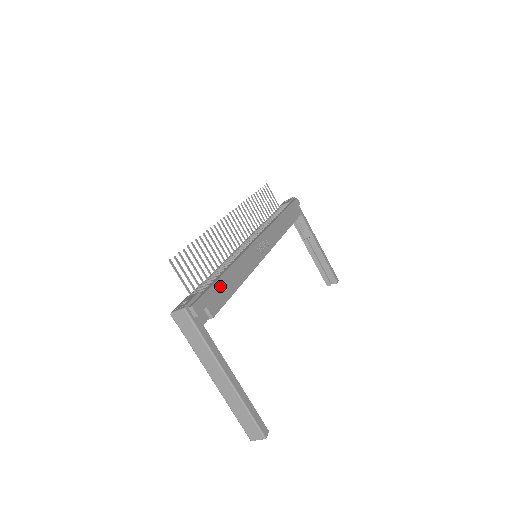
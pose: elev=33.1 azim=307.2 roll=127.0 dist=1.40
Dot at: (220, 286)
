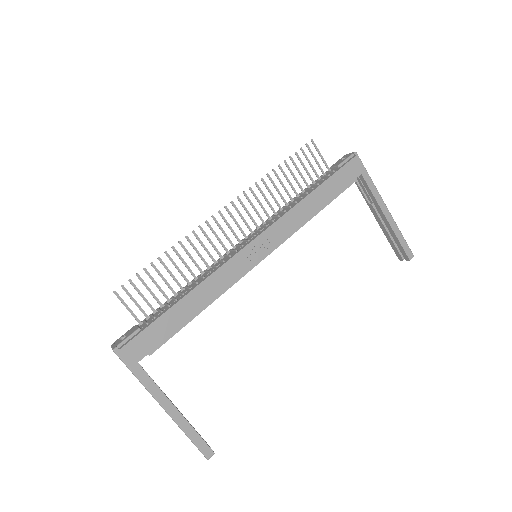
Dot at: (168, 318)
